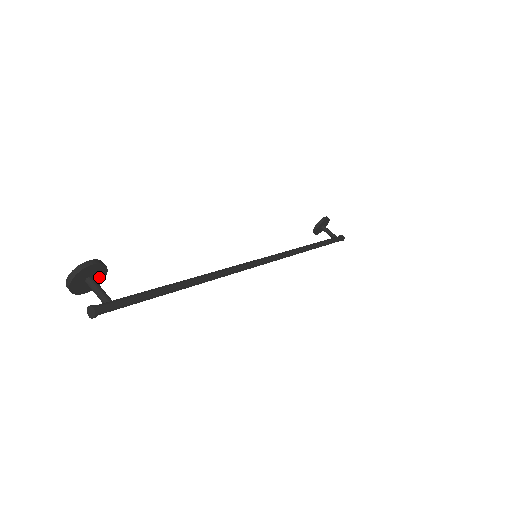
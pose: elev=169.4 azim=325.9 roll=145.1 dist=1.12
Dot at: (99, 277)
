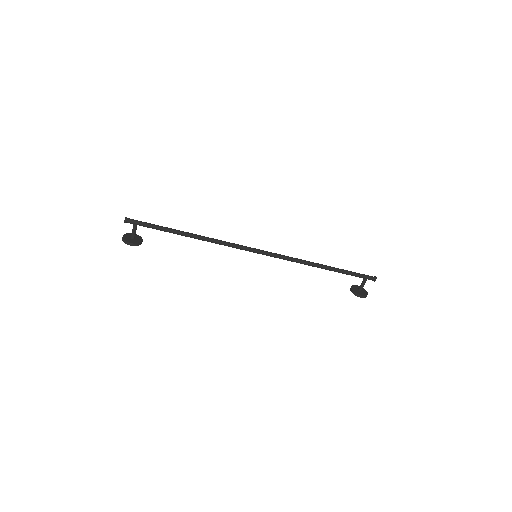
Dot at: (139, 240)
